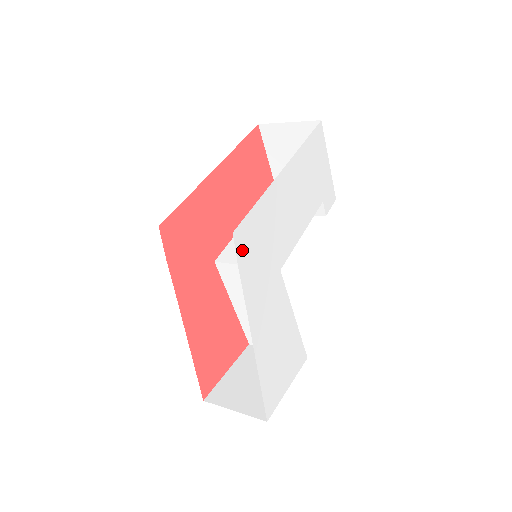
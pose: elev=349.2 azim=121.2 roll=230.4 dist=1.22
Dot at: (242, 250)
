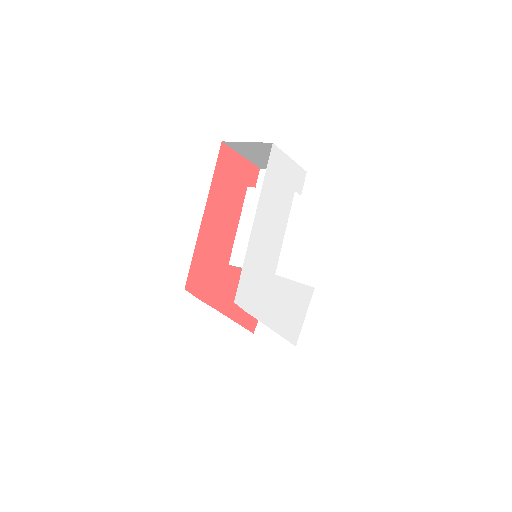
Dot at: (244, 301)
